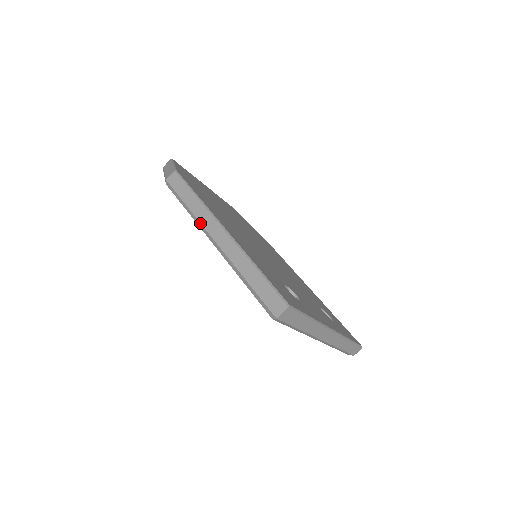
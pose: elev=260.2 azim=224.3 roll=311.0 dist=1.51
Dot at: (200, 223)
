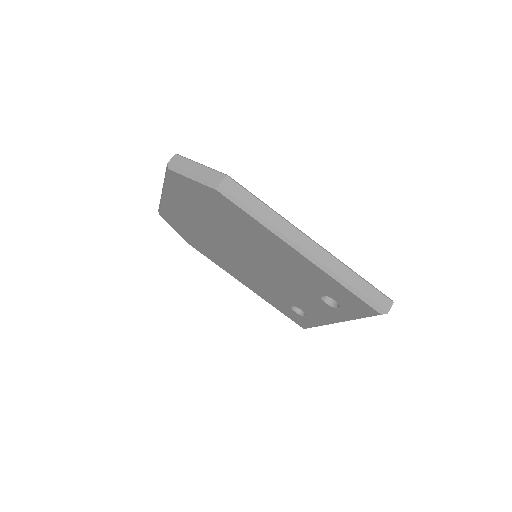
Dot at: (284, 235)
